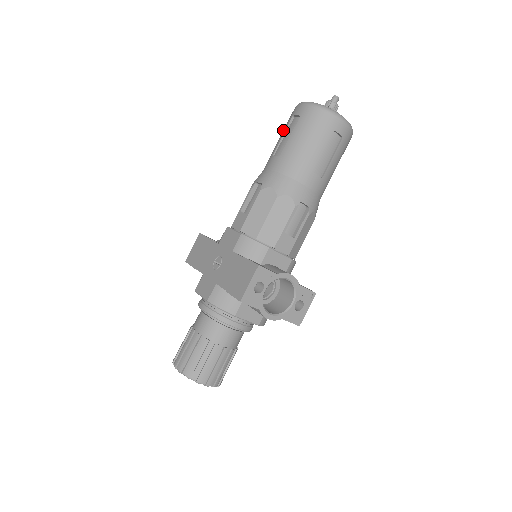
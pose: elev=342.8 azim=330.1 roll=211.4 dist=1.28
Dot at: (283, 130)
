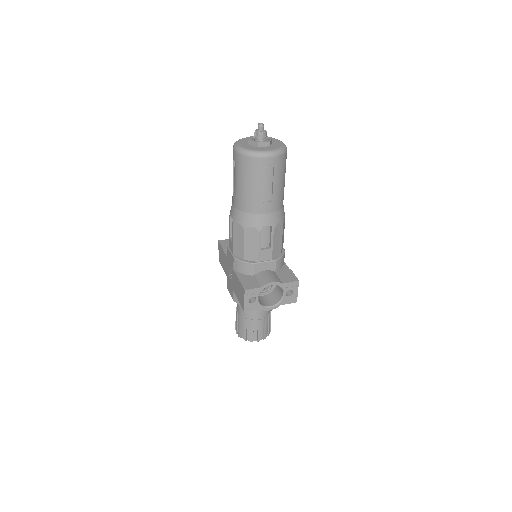
Dot at: occluded
